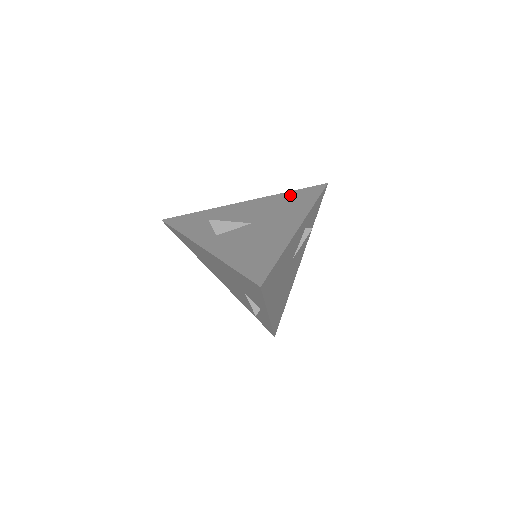
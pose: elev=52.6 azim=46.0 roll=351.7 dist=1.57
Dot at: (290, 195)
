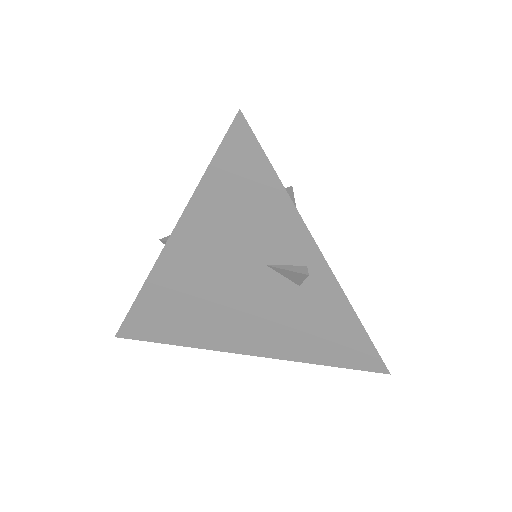
Dot at: occluded
